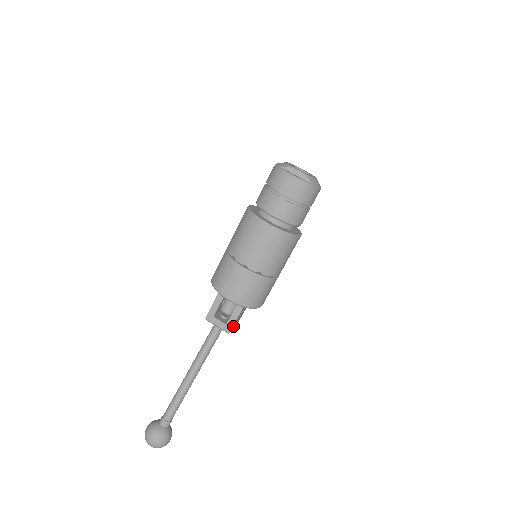
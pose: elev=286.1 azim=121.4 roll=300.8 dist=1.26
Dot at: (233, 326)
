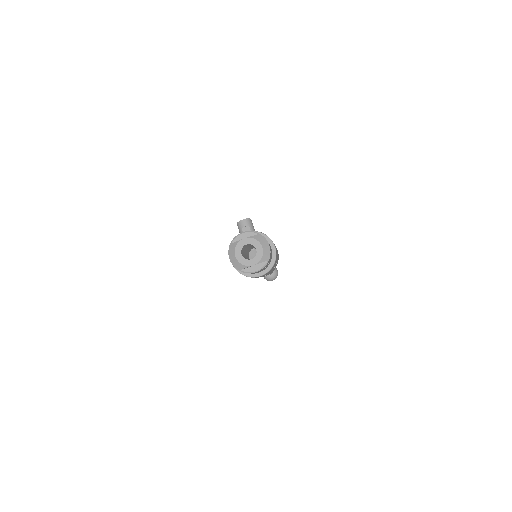
Dot at: occluded
